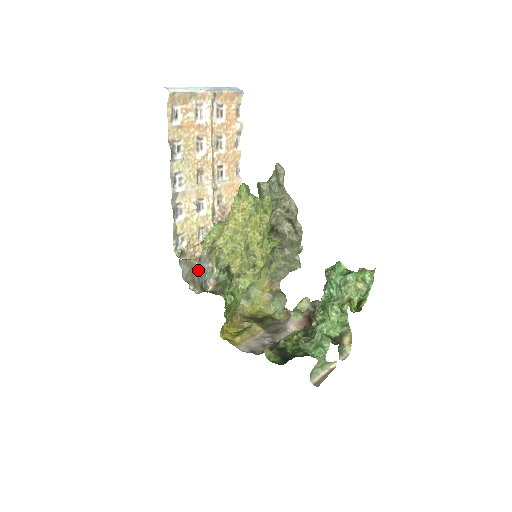
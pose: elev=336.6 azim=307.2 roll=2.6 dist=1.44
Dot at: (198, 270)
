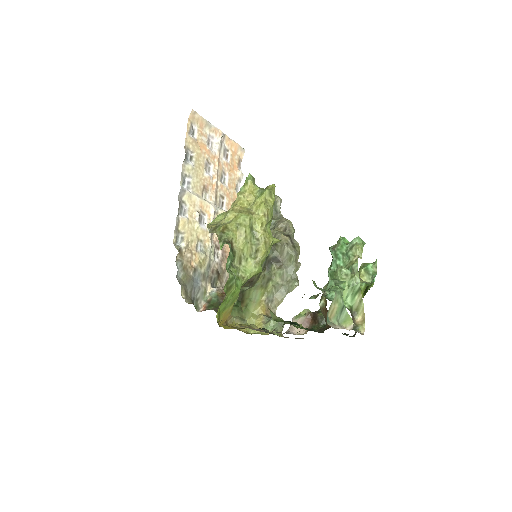
Dot at: (192, 282)
